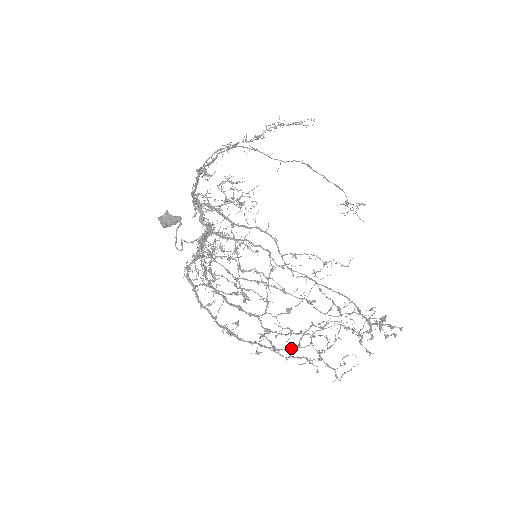
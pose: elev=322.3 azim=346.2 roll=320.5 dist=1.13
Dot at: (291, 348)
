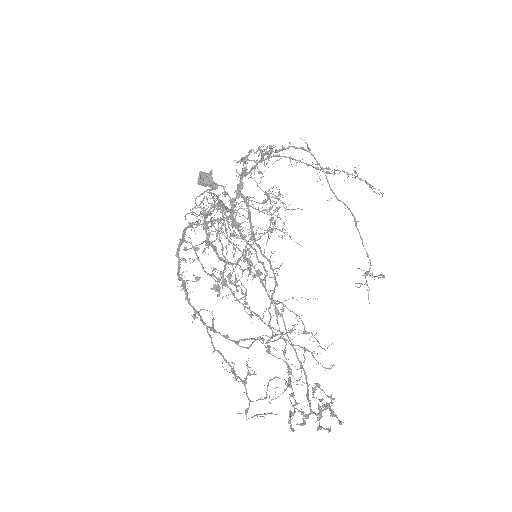
Dot at: (228, 336)
